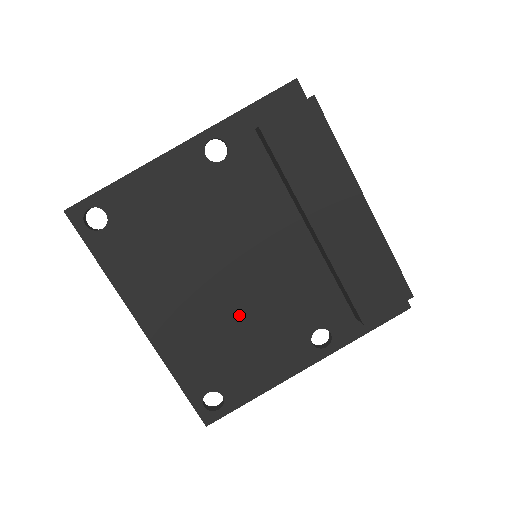
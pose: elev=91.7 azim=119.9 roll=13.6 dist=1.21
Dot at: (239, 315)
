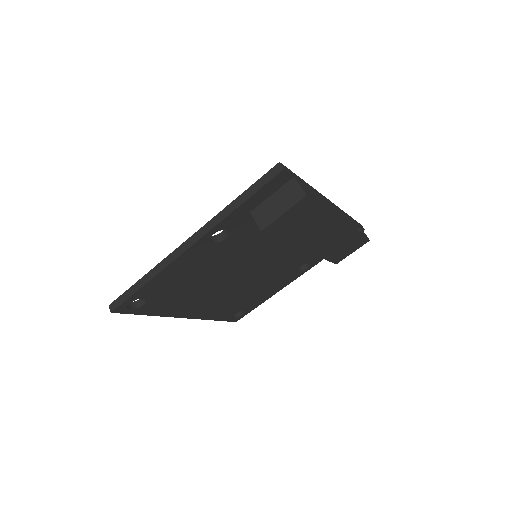
Dot at: (250, 285)
